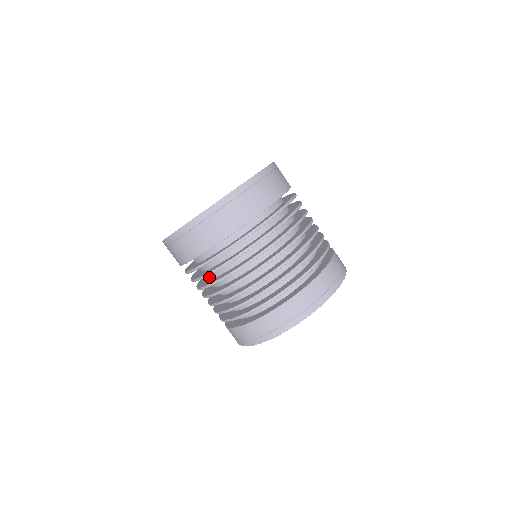
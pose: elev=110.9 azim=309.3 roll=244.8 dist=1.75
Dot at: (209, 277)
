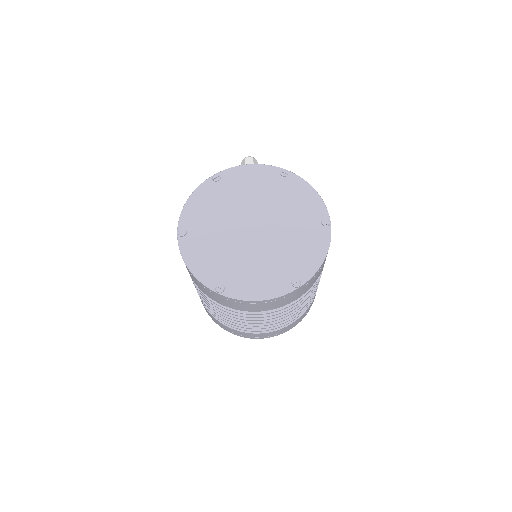
Dot at: occluded
